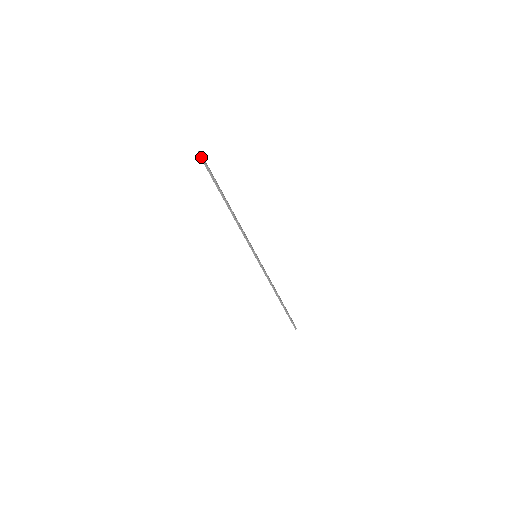
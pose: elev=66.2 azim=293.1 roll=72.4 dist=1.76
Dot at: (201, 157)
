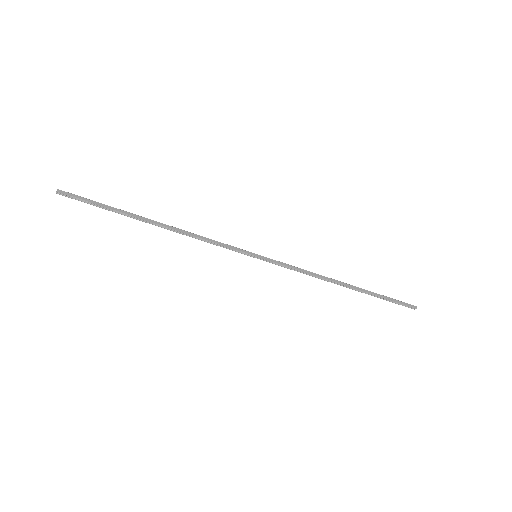
Dot at: (65, 195)
